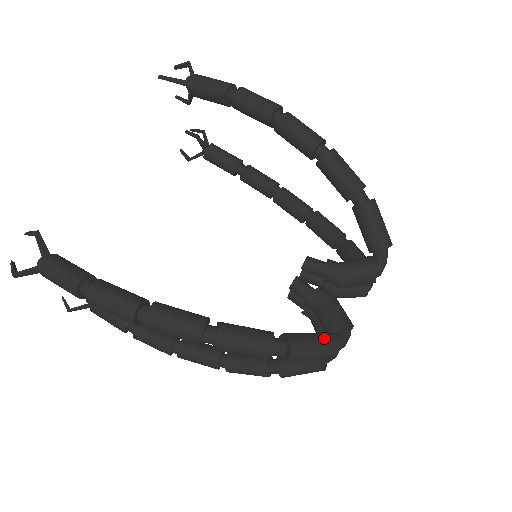
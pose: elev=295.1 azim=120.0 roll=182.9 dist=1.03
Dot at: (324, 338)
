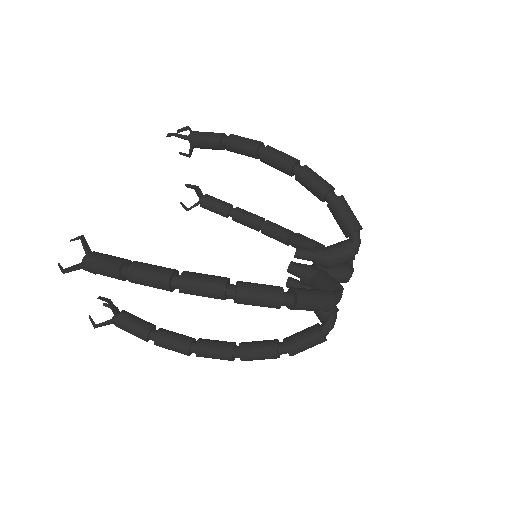
Dot at: (322, 291)
